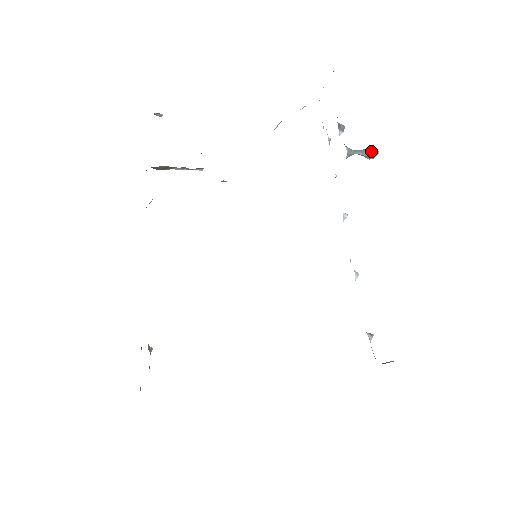
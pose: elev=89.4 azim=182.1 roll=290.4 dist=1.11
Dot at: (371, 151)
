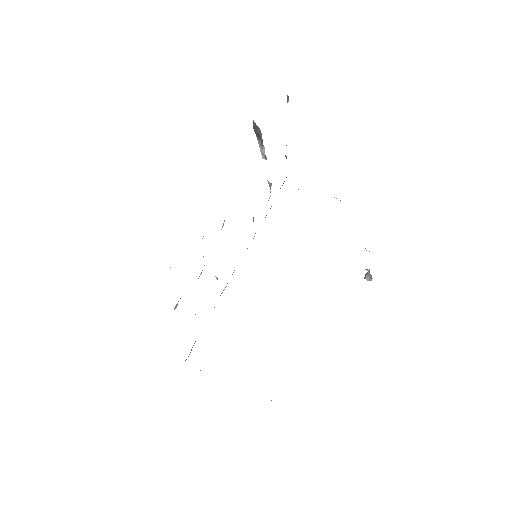
Dot at: (371, 276)
